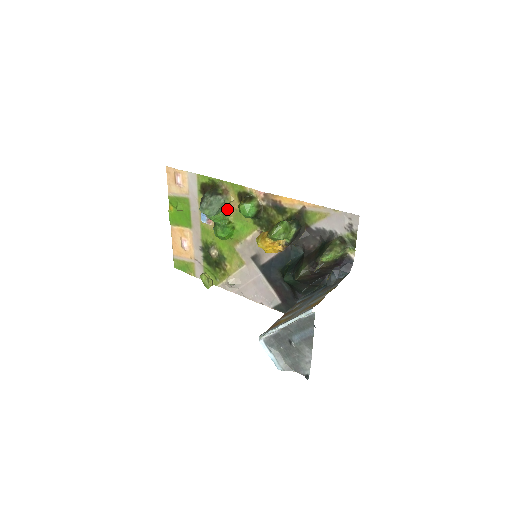
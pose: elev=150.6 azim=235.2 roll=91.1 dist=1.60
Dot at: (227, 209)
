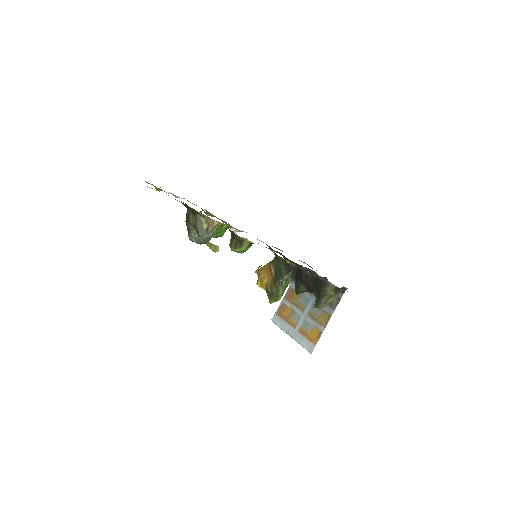
Dot at: occluded
